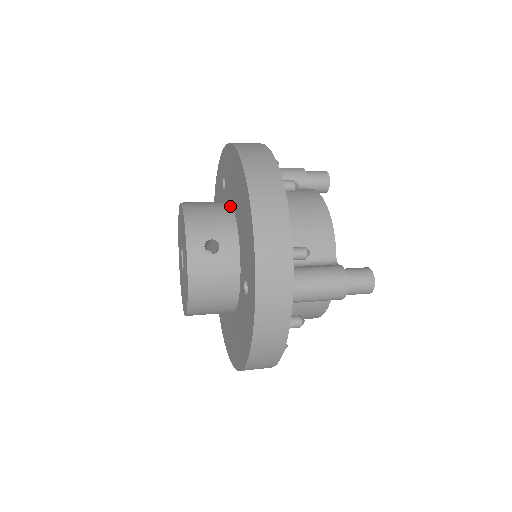
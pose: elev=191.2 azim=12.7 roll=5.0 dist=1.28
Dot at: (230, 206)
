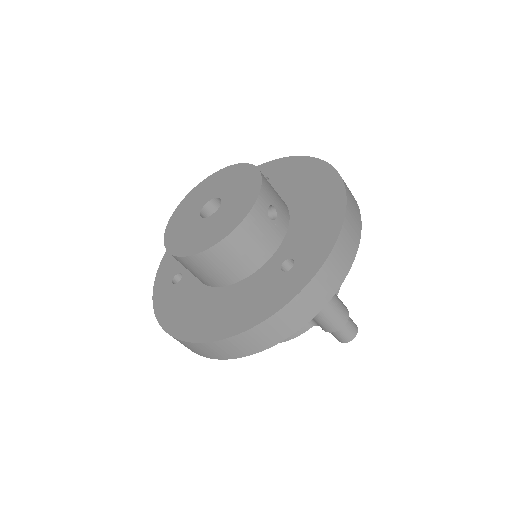
Dot at: (281, 198)
